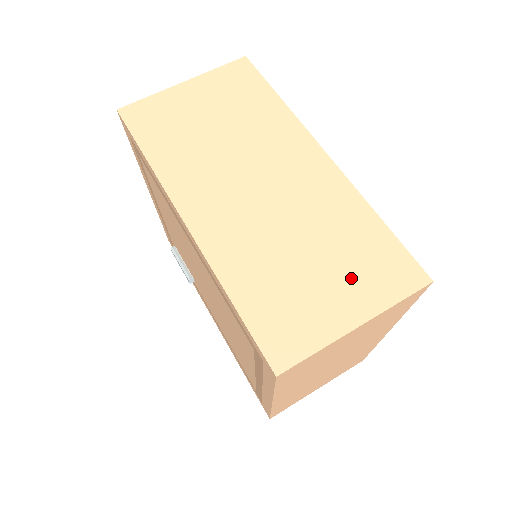
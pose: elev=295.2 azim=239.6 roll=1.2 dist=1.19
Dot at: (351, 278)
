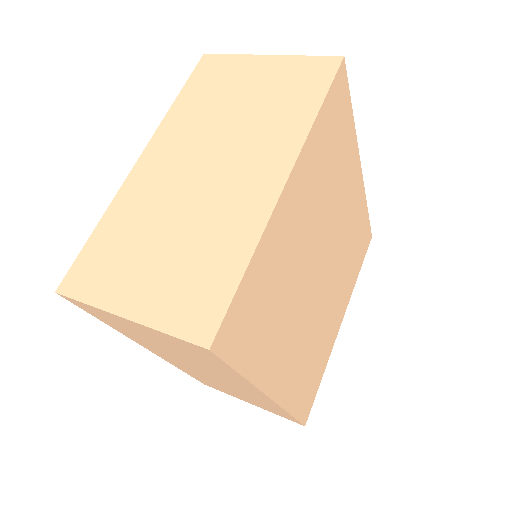
Dot at: occluded
